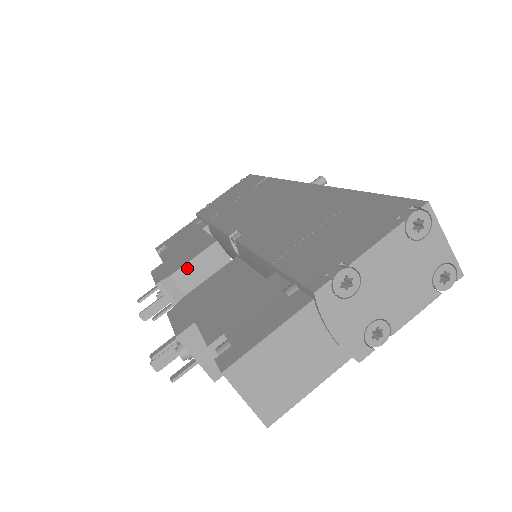
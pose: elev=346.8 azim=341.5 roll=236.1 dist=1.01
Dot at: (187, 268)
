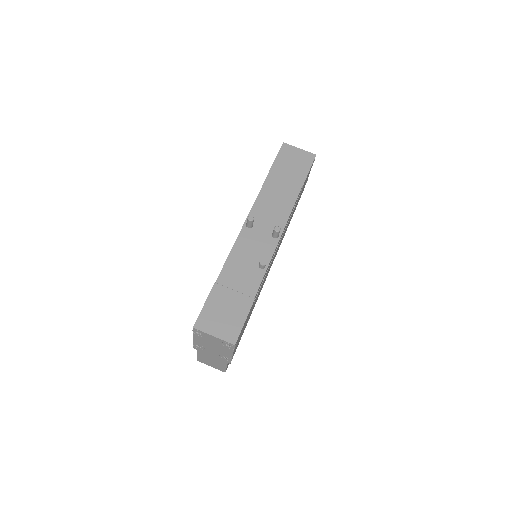
Dot at: occluded
